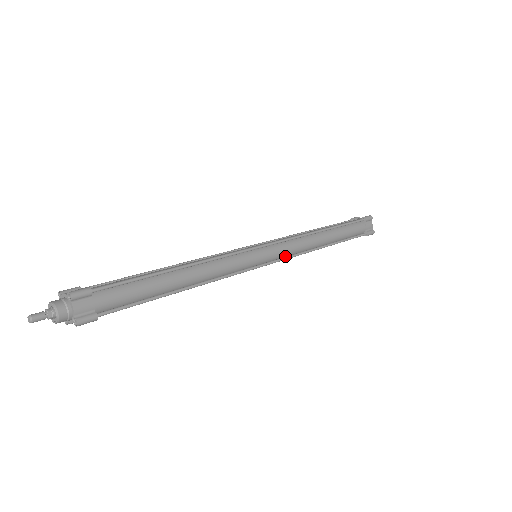
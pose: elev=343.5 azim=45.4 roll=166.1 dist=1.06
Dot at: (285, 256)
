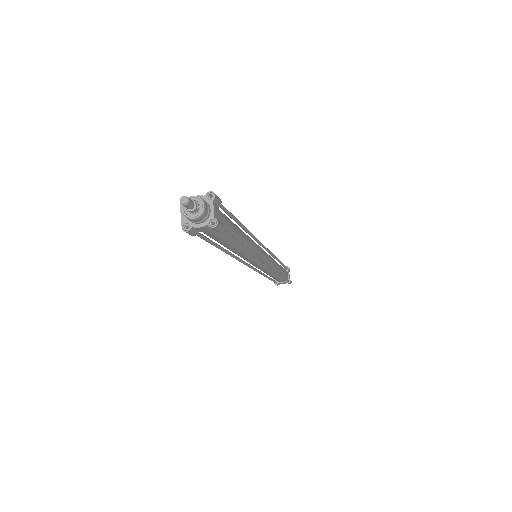
Dot at: occluded
